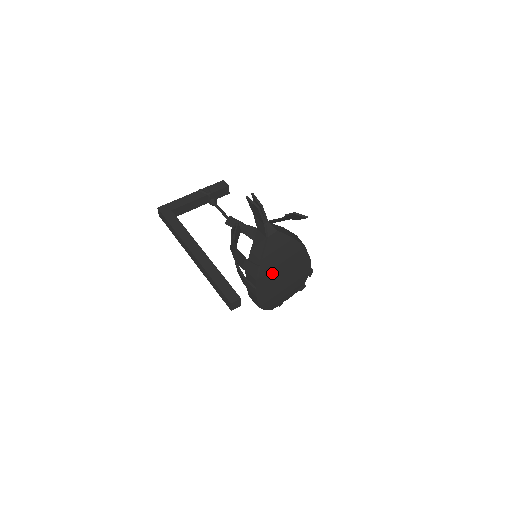
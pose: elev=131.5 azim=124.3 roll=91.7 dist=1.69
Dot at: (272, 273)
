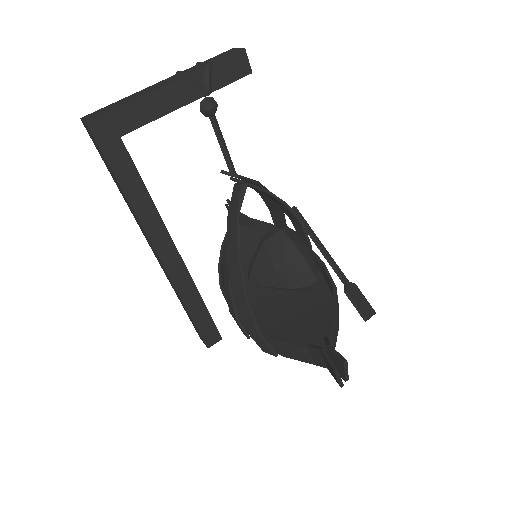
Dot at: occluded
